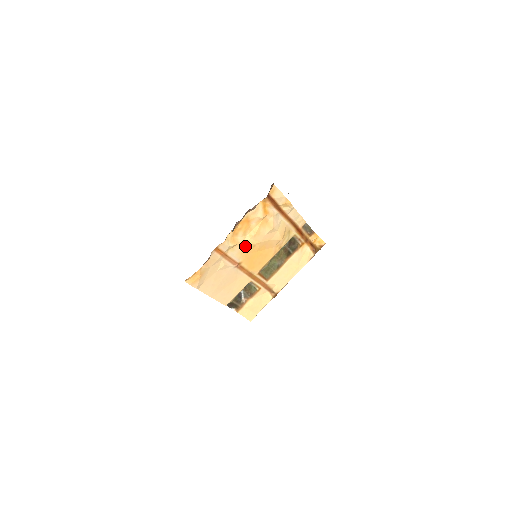
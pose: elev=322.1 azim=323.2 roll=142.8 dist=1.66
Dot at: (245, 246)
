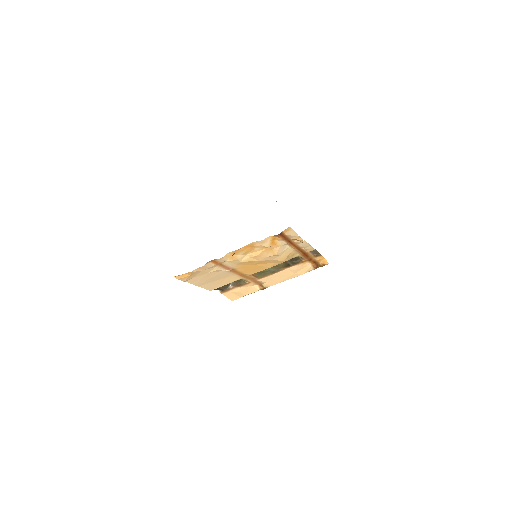
Dot at: (243, 261)
